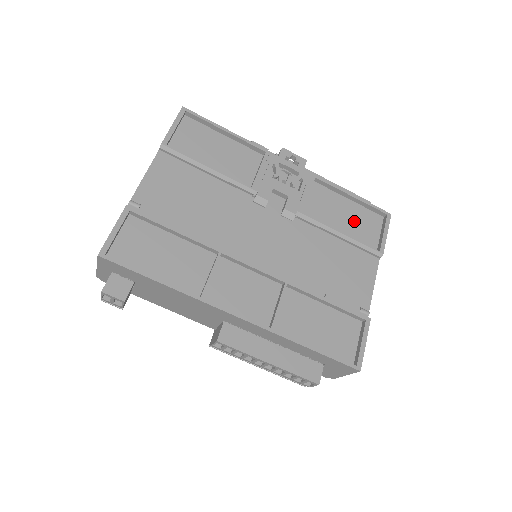
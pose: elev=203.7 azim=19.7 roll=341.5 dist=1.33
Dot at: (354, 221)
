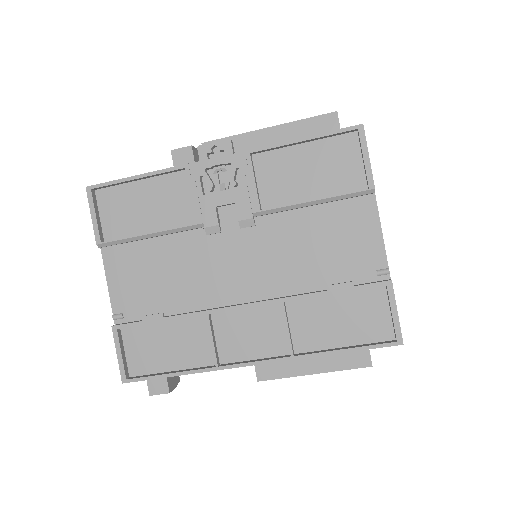
Dot at: (323, 168)
